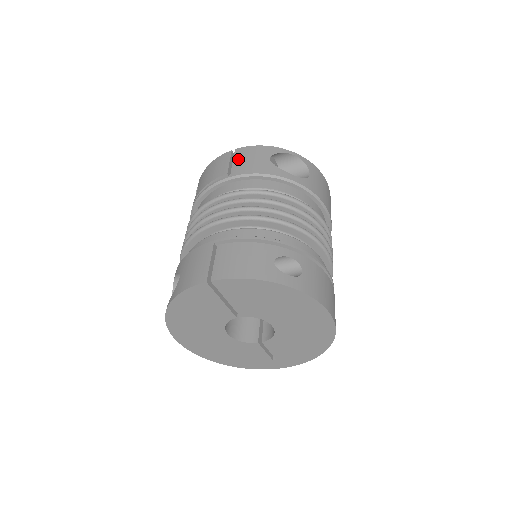
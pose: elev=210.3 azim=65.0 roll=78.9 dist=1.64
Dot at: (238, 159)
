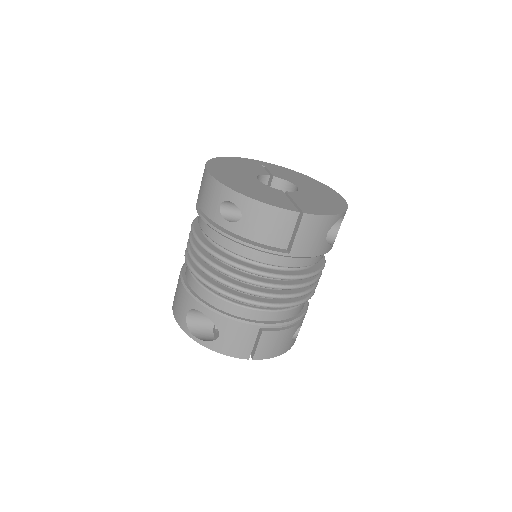
Dot at: (303, 233)
